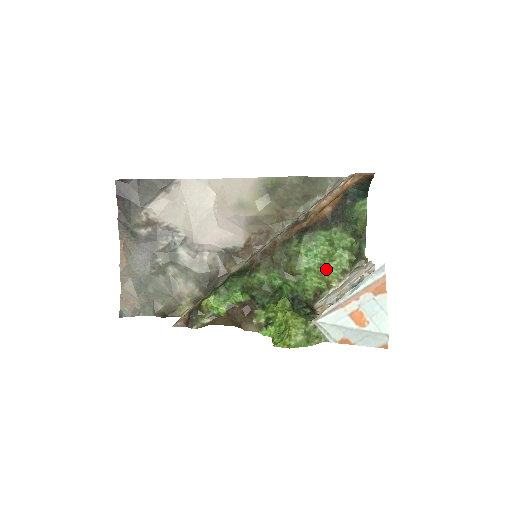
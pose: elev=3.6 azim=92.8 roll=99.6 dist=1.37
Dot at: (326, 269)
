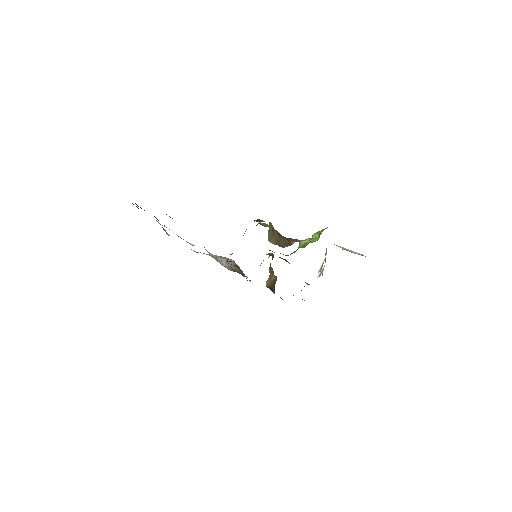
Dot at: occluded
